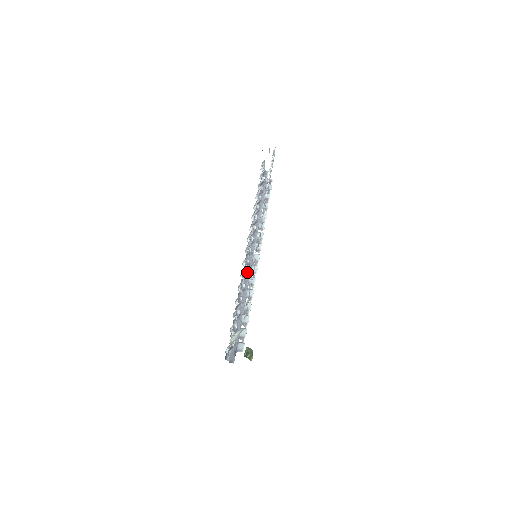
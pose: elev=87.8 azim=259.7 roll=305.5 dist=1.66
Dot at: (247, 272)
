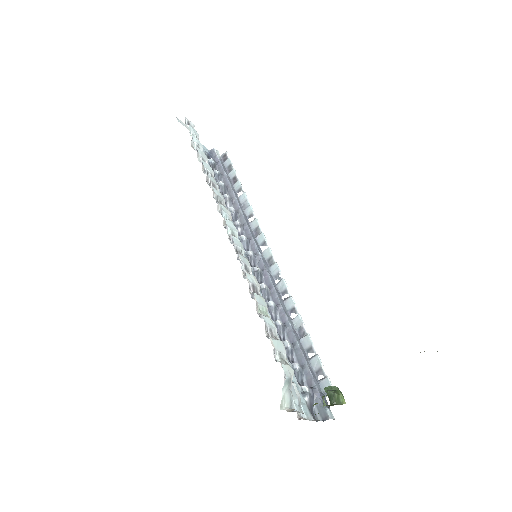
Dot at: (267, 282)
